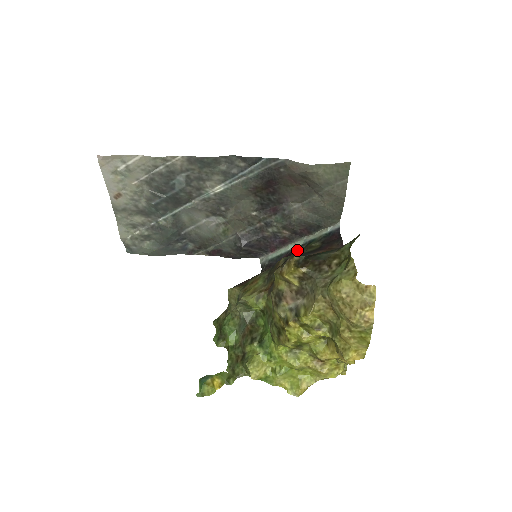
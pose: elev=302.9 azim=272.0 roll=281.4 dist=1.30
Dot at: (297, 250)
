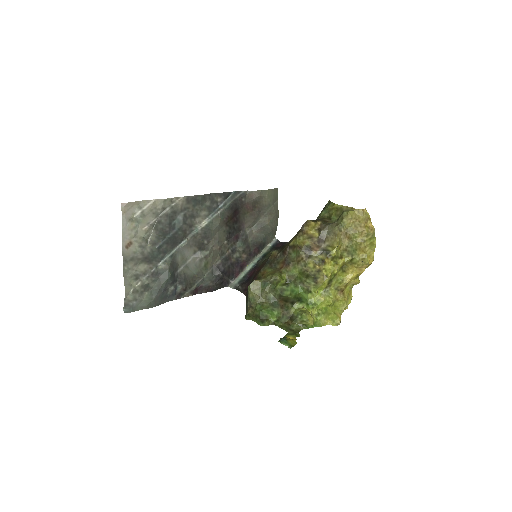
Dot at: (258, 264)
